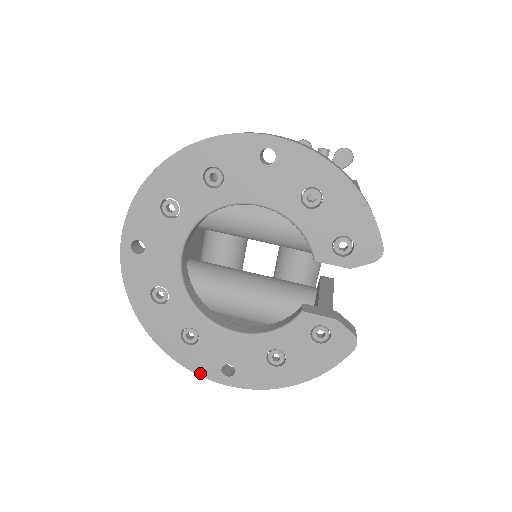
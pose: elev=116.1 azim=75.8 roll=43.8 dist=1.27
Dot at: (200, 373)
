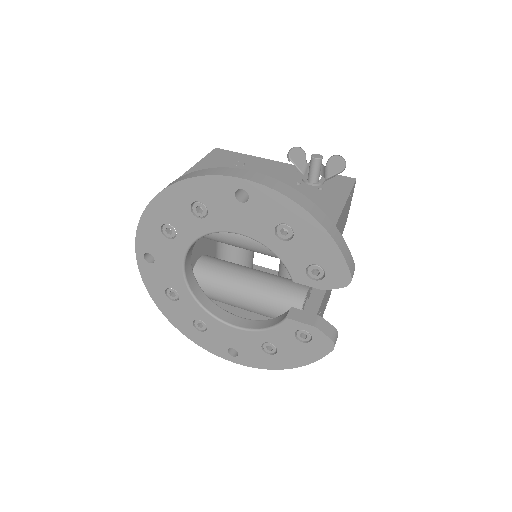
Dot at: (212, 352)
